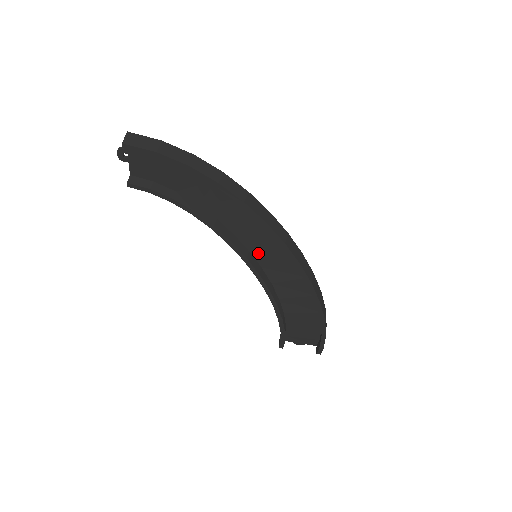
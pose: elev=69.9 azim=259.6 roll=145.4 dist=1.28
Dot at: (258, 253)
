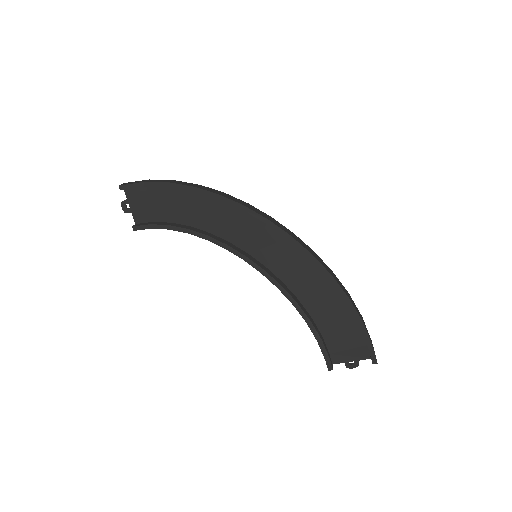
Dot at: (256, 252)
